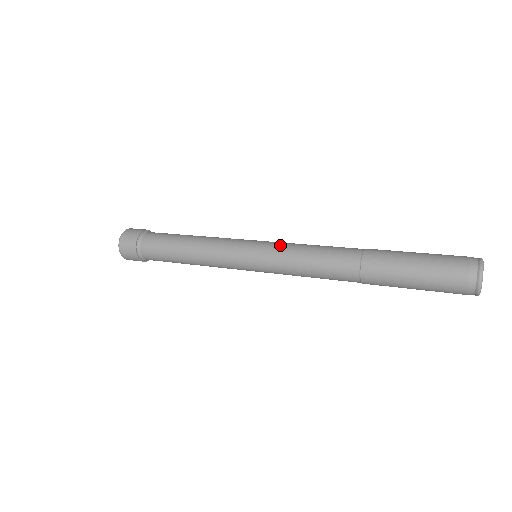
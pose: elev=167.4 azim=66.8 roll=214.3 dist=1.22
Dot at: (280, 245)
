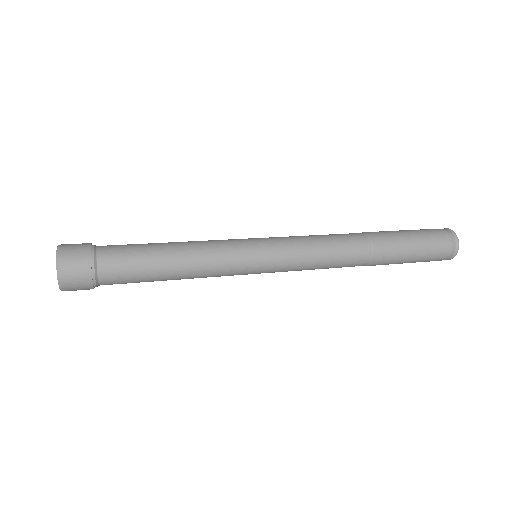
Dot at: occluded
